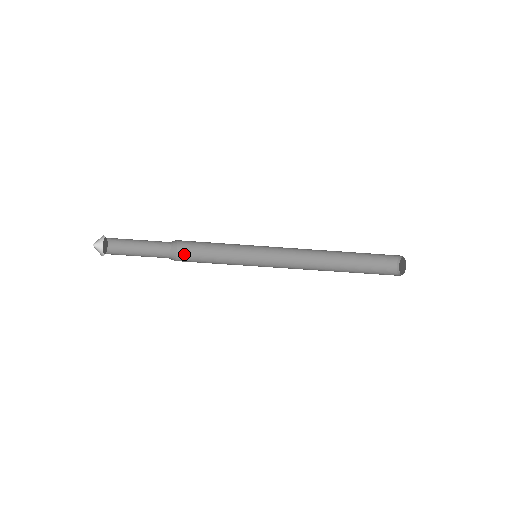
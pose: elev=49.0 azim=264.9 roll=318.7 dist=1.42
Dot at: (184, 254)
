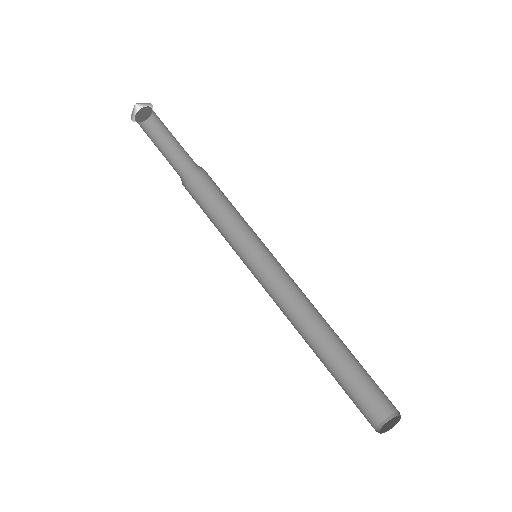
Dot at: occluded
